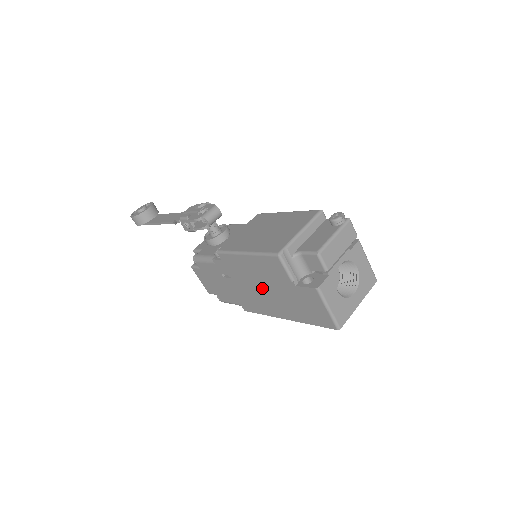
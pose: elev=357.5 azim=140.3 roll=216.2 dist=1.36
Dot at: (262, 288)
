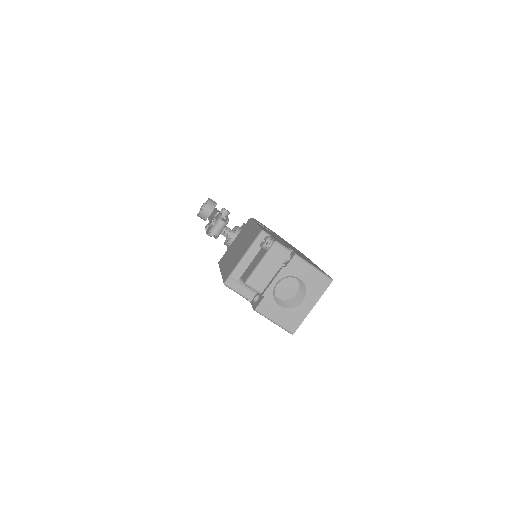
Dot at: occluded
